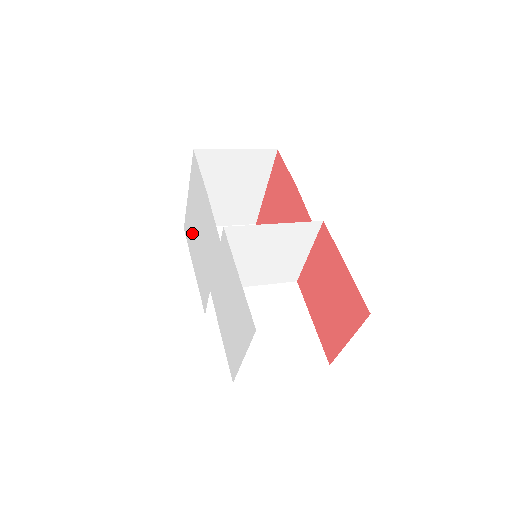
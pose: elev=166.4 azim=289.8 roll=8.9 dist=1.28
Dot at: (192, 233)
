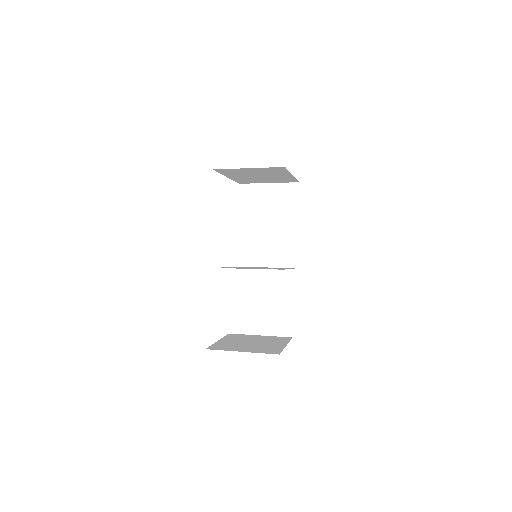
Dot at: occluded
